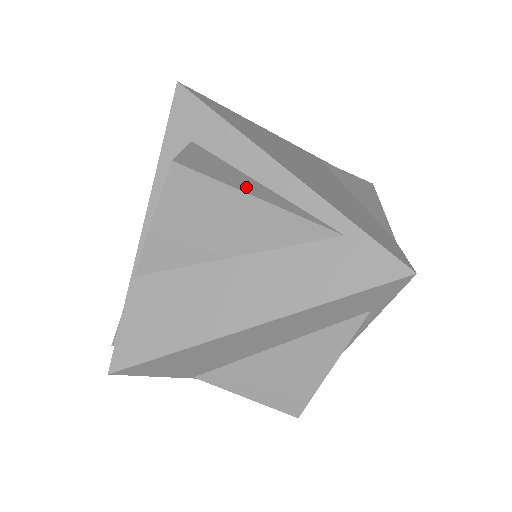
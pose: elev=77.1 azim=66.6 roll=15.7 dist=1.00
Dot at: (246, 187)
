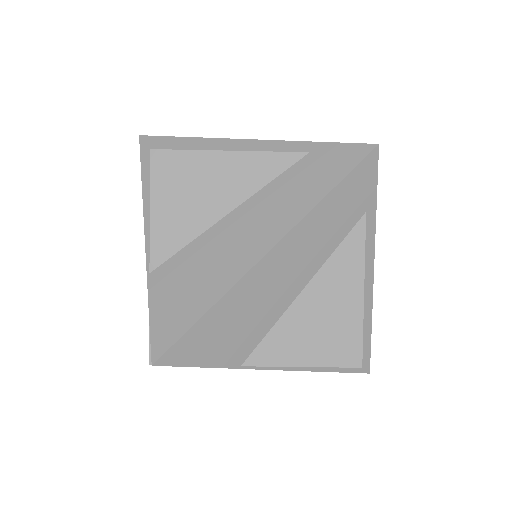
Dot at: occluded
